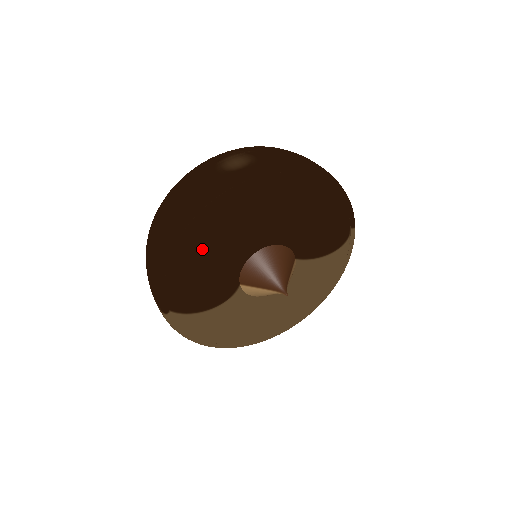
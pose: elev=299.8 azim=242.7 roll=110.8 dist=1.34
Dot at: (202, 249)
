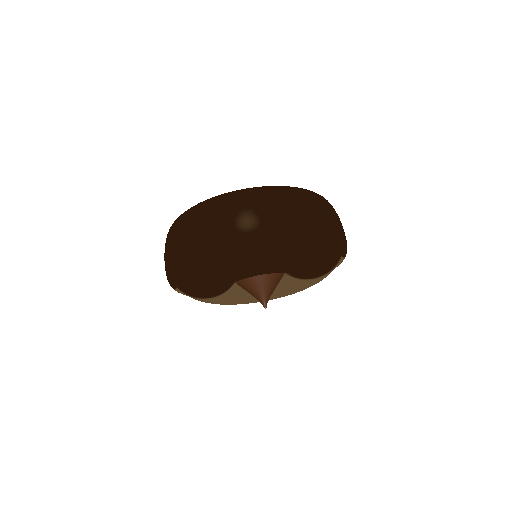
Dot at: (204, 277)
